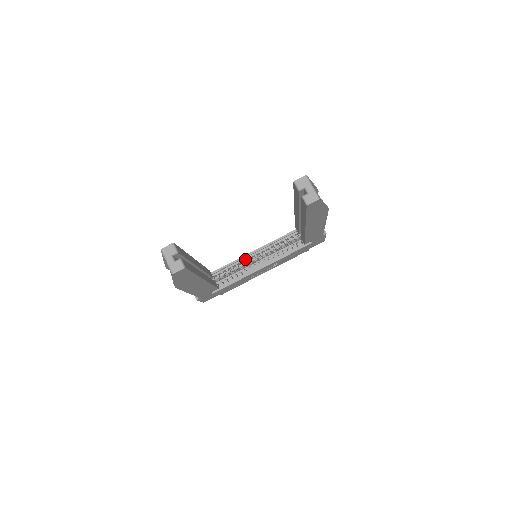
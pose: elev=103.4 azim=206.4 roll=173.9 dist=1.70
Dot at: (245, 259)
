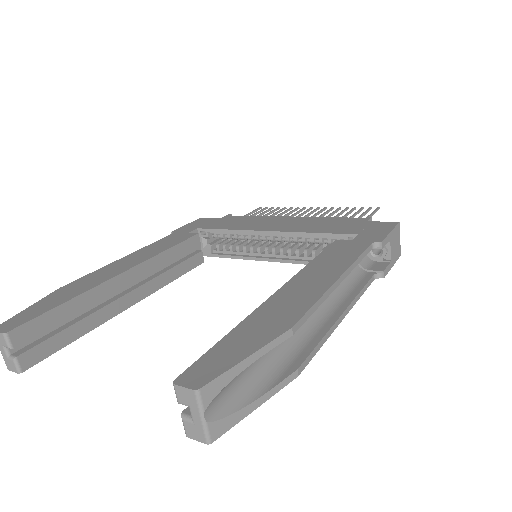
Dot at: (255, 234)
